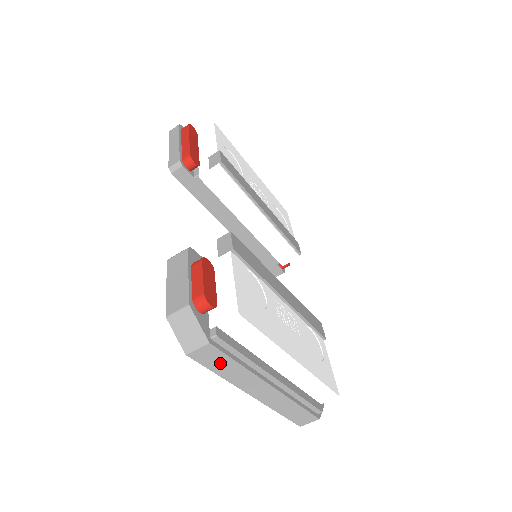
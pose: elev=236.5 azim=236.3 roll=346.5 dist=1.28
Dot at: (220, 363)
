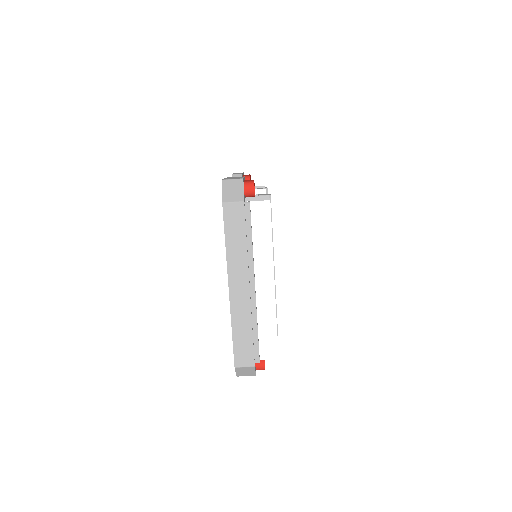
Dot at: (236, 229)
